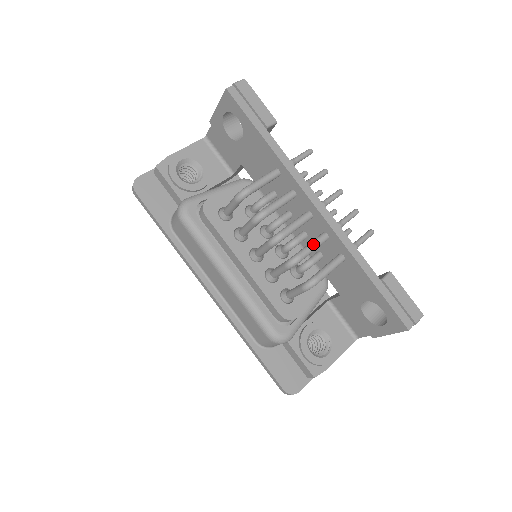
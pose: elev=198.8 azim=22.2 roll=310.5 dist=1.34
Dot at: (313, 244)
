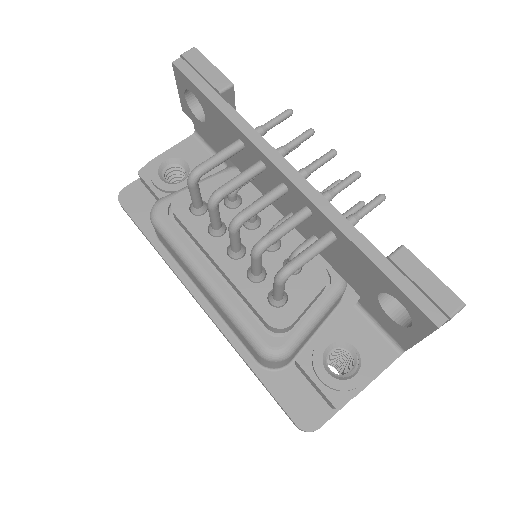
Dot at: (285, 222)
